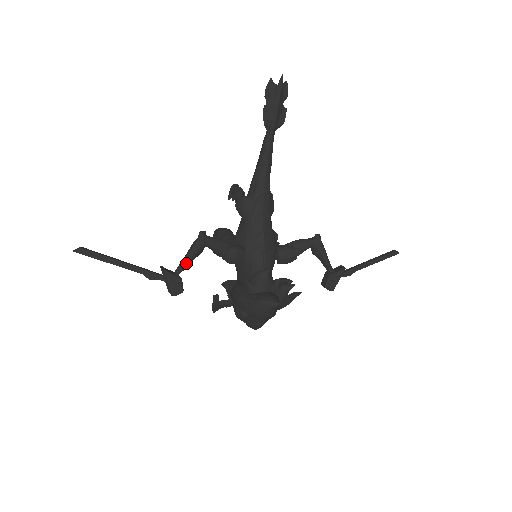
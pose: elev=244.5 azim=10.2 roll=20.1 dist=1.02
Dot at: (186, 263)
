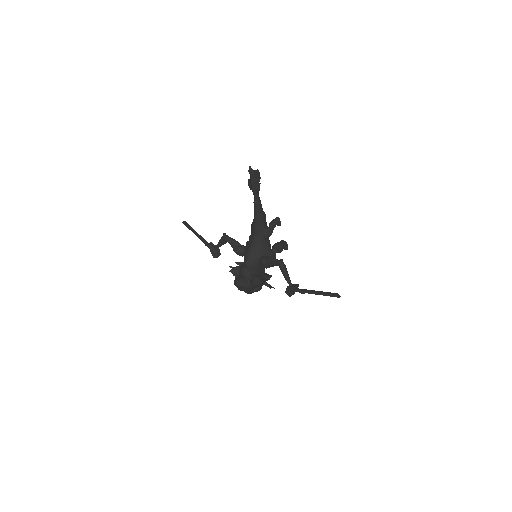
Dot at: (217, 245)
